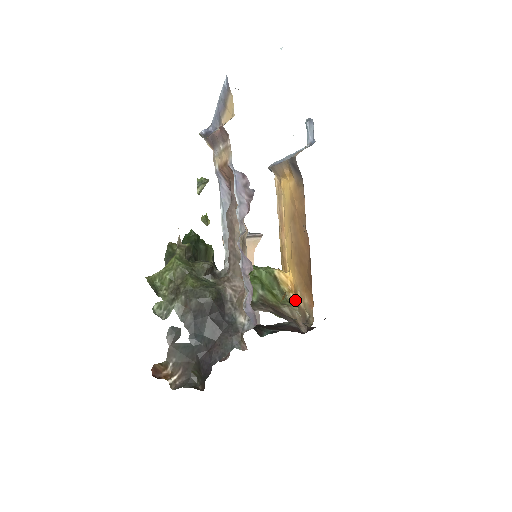
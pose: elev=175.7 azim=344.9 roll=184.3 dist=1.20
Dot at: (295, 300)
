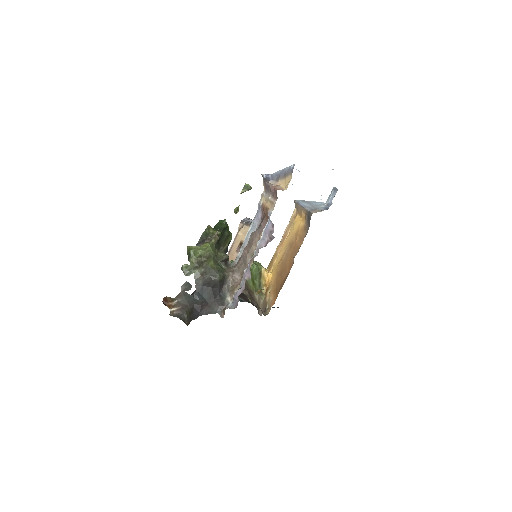
Dot at: (265, 292)
